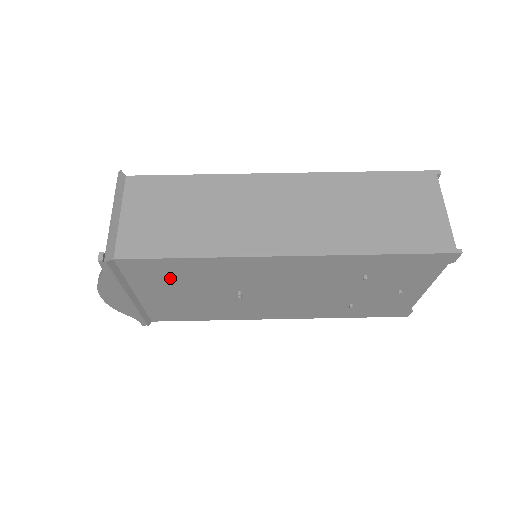
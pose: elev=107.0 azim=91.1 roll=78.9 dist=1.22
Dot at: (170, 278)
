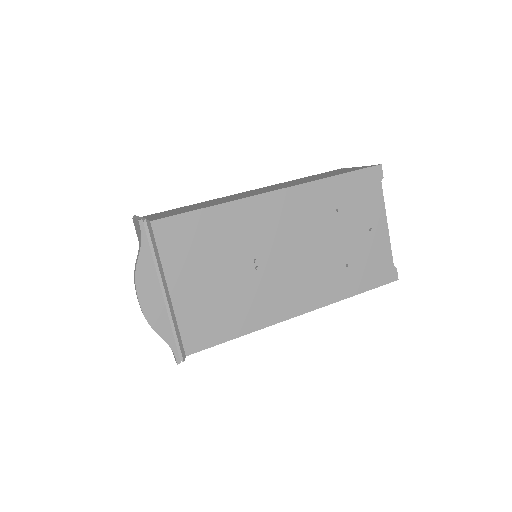
Dot at: (196, 247)
